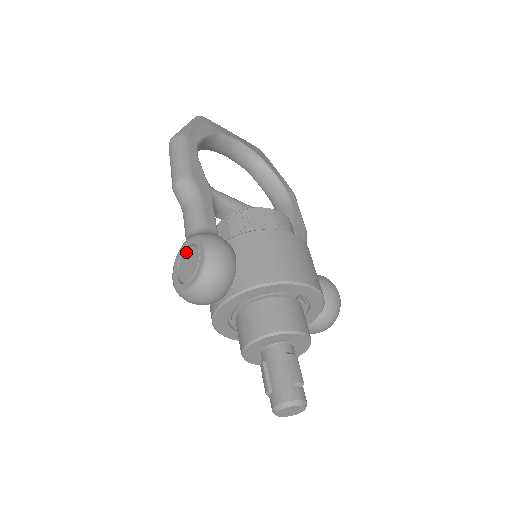
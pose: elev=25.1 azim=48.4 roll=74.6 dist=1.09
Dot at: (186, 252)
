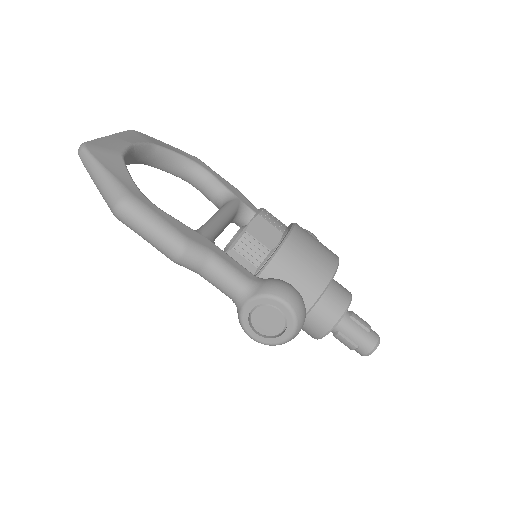
Dot at: (255, 313)
